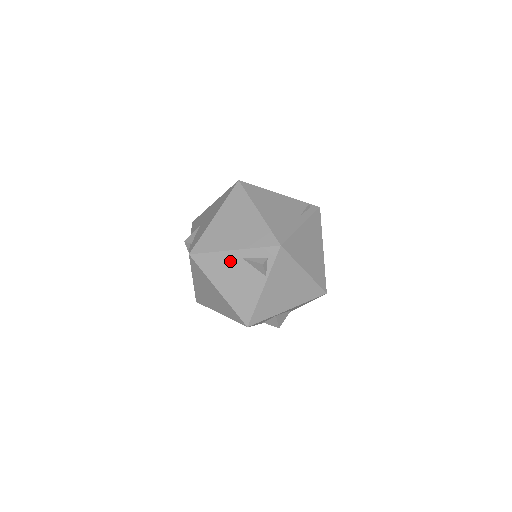
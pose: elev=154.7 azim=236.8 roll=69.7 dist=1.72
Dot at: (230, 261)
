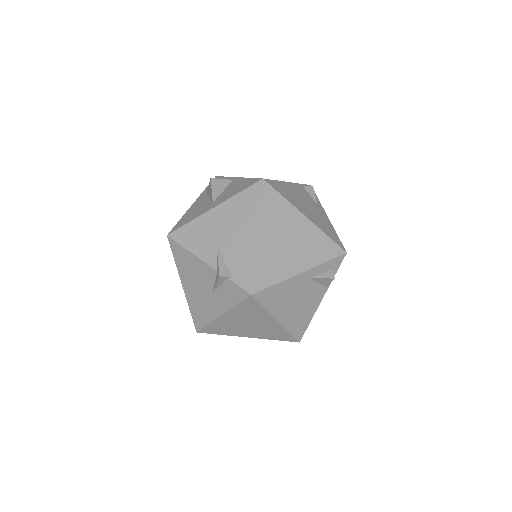
Dot at: (296, 285)
